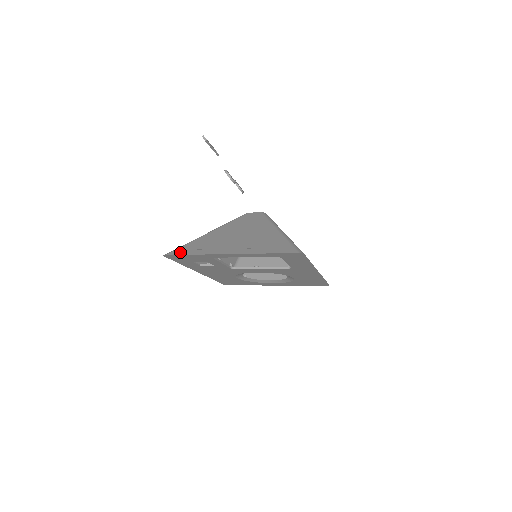
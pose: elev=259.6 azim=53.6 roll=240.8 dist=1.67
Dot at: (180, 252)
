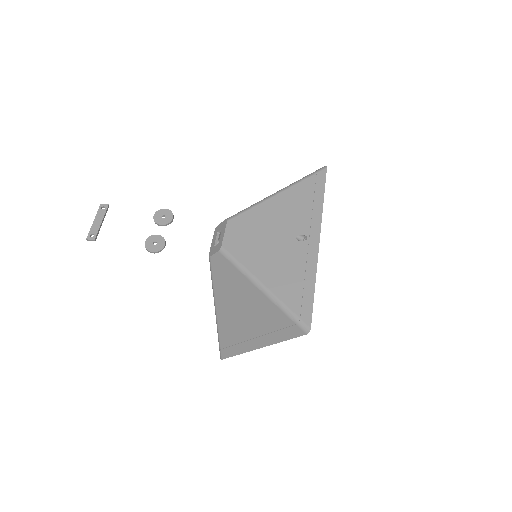
Dot at: (226, 353)
